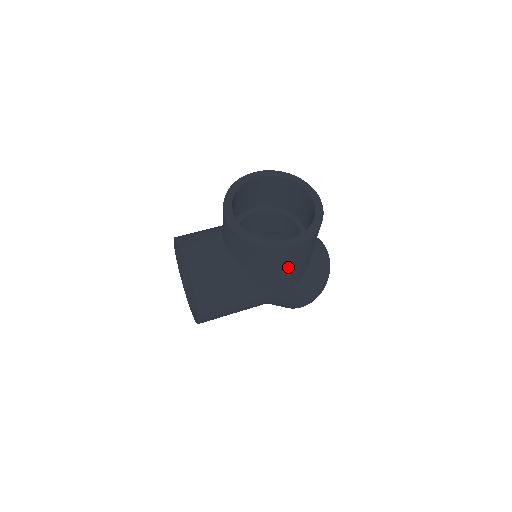
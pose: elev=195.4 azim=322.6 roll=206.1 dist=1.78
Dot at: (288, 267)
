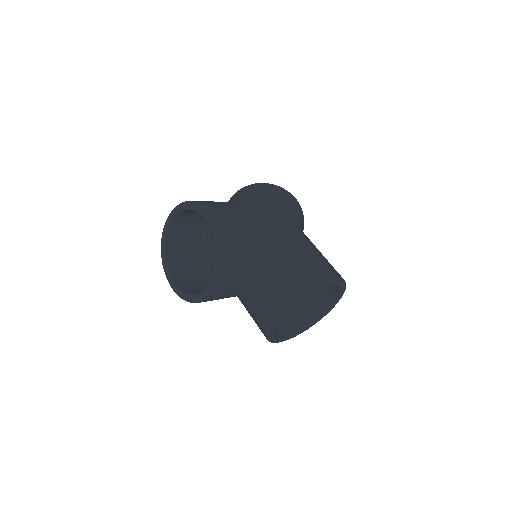
Dot at: occluded
